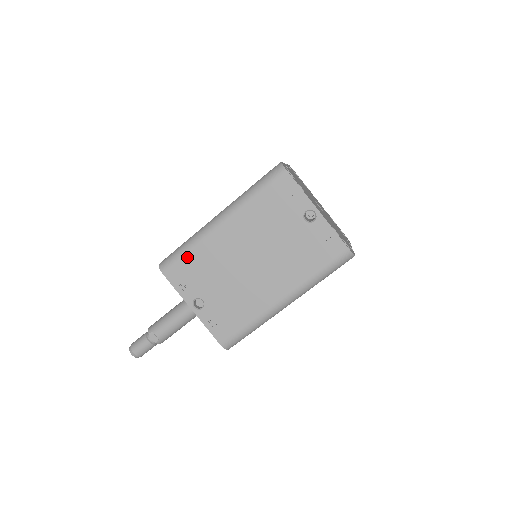
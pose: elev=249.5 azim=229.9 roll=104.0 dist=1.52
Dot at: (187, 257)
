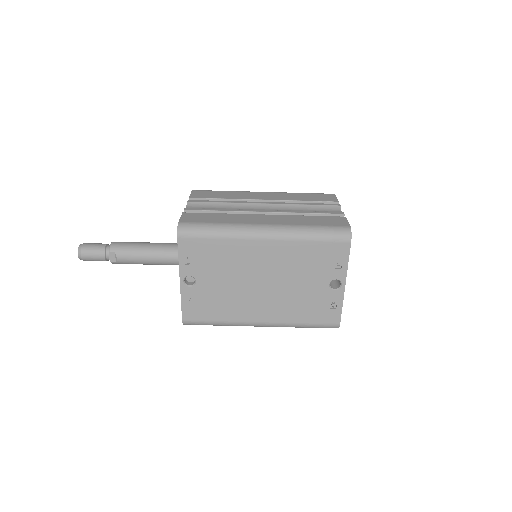
Dot at: (211, 241)
